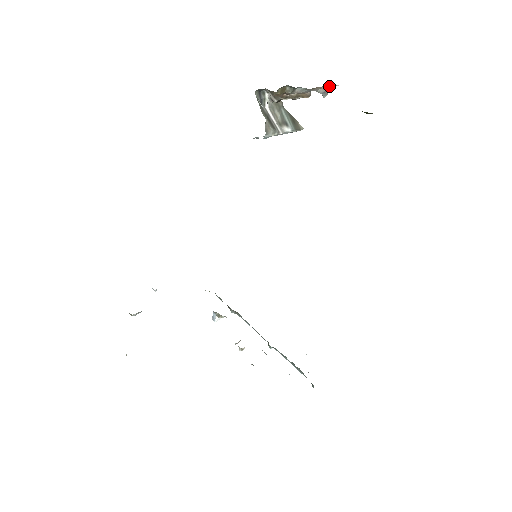
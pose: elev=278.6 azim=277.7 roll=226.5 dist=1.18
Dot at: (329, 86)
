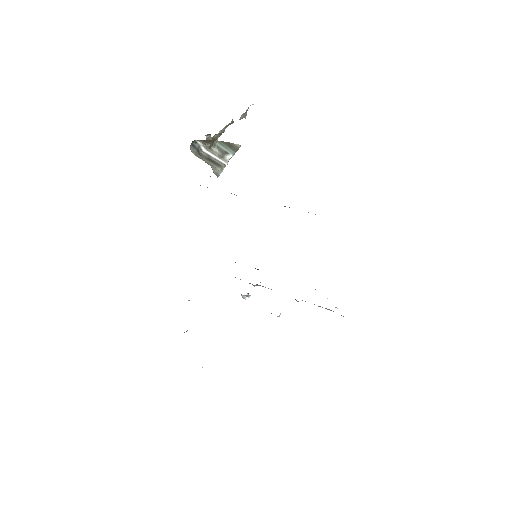
Dot at: (246, 111)
